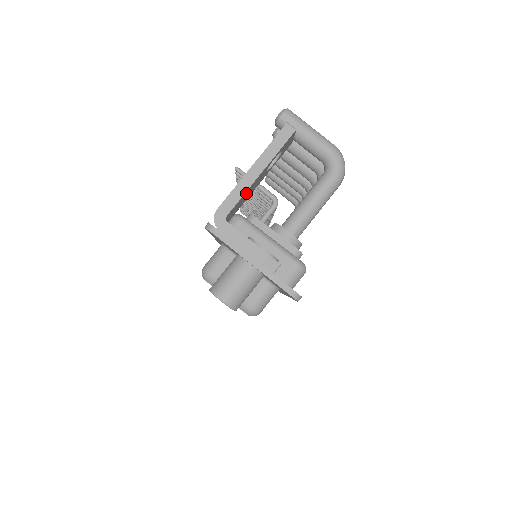
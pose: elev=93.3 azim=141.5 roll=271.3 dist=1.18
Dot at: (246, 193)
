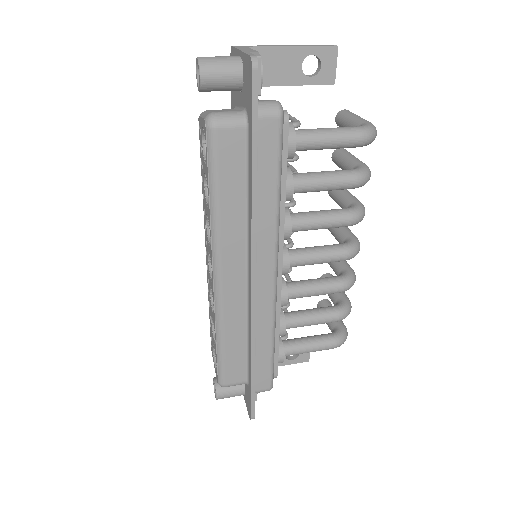
Dot at: (275, 55)
